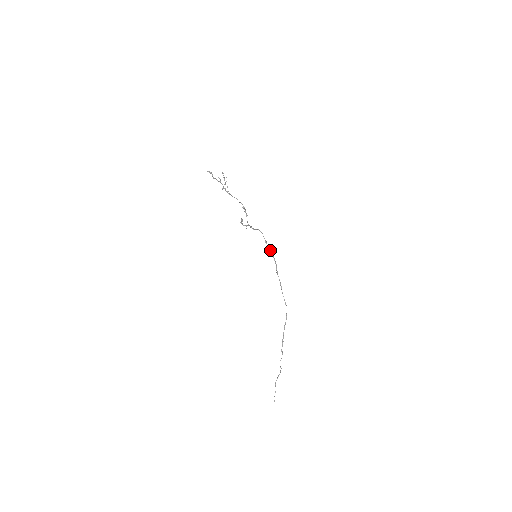
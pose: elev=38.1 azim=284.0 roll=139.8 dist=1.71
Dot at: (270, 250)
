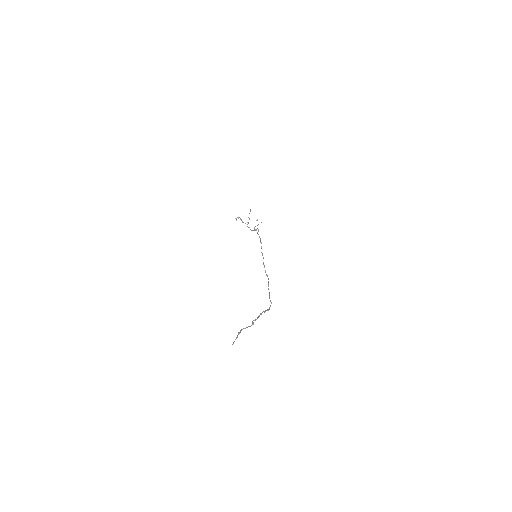
Dot at: (266, 274)
